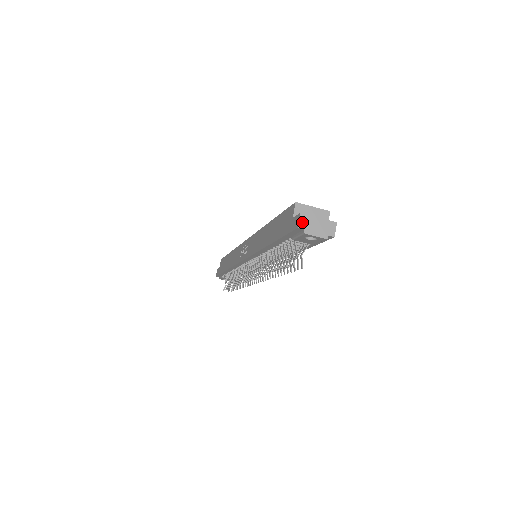
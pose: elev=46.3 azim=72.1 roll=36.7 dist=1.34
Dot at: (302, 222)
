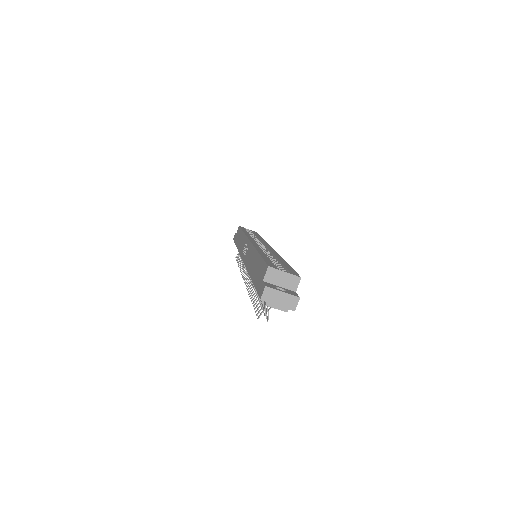
Dot at: (265, 295)
